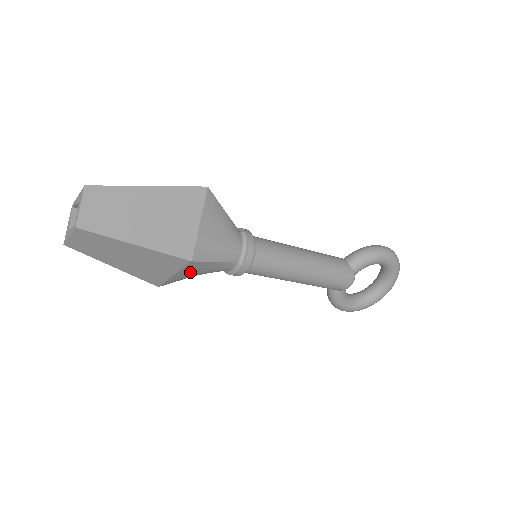
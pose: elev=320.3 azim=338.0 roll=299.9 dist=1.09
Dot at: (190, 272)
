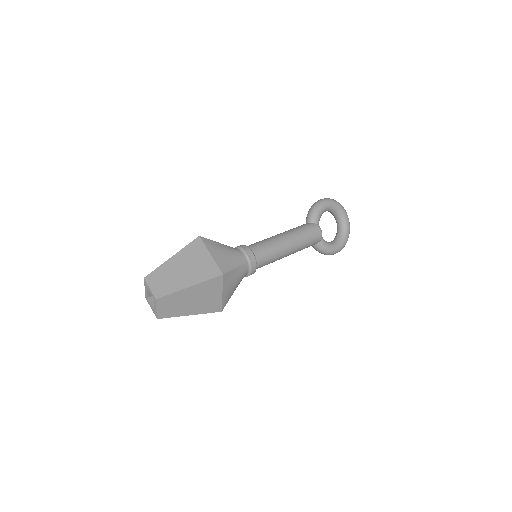
Dot at: (229, 286)
